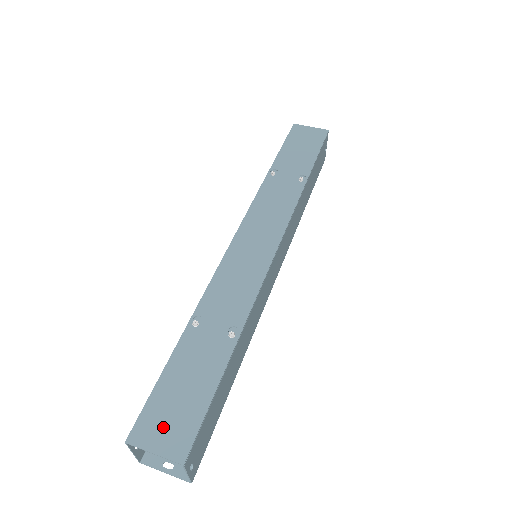
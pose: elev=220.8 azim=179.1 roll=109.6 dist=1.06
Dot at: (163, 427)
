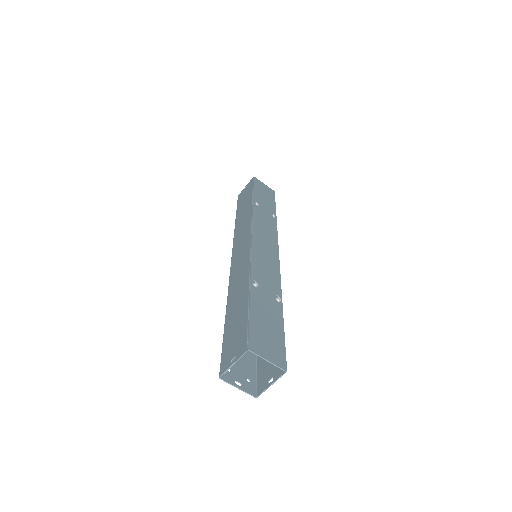
Dot at: (266, 345)
